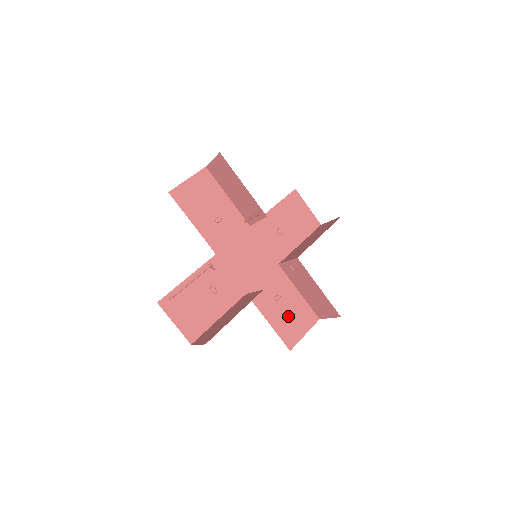
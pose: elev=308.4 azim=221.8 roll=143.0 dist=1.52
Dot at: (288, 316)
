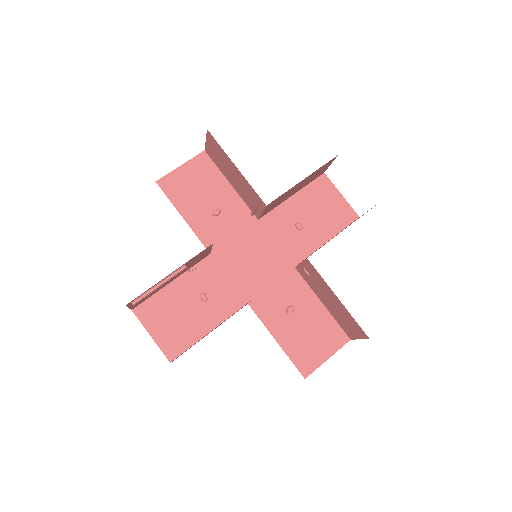
Dot at: (304, 334)
